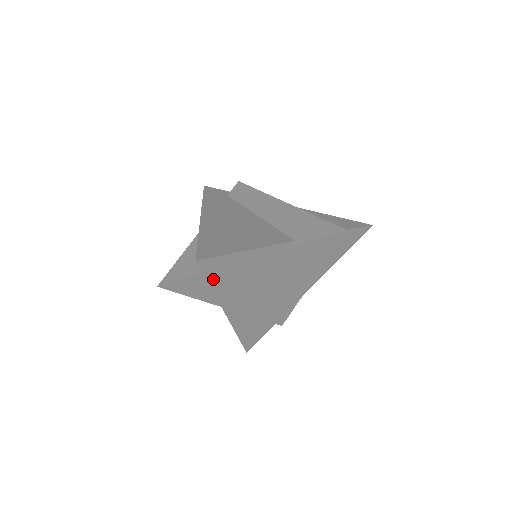
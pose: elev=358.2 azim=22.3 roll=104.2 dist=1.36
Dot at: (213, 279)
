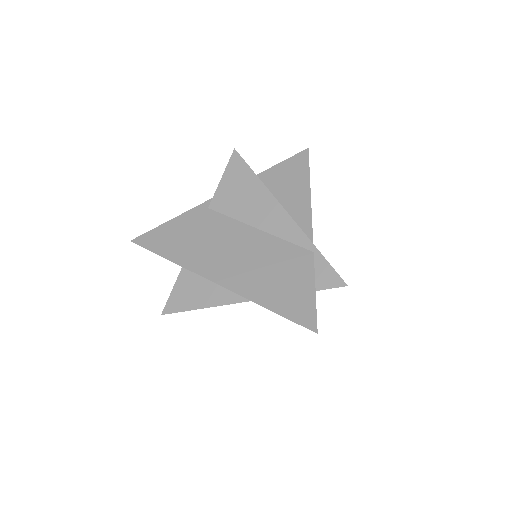
Dot at: (161, 251)
